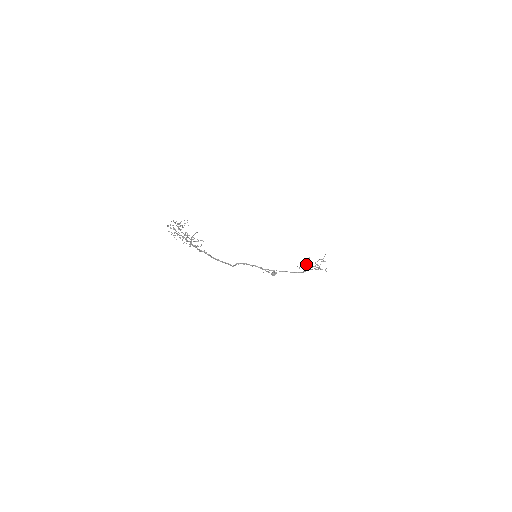
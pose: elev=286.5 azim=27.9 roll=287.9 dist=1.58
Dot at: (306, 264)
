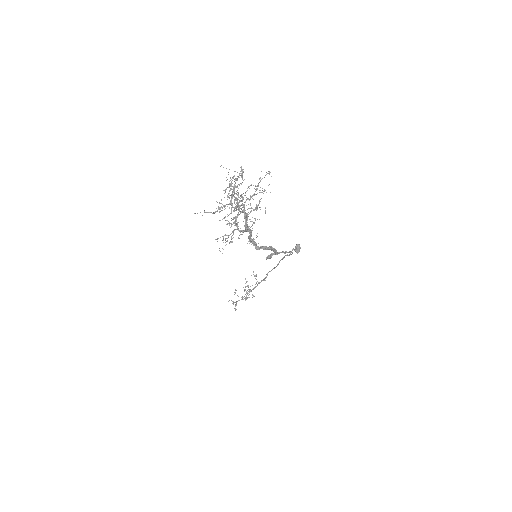
Dot at: occluded
